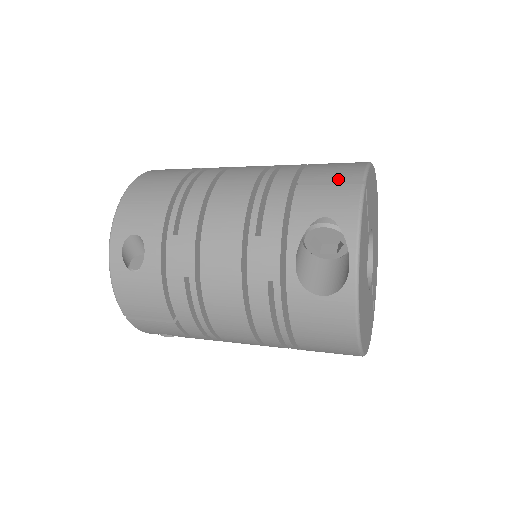
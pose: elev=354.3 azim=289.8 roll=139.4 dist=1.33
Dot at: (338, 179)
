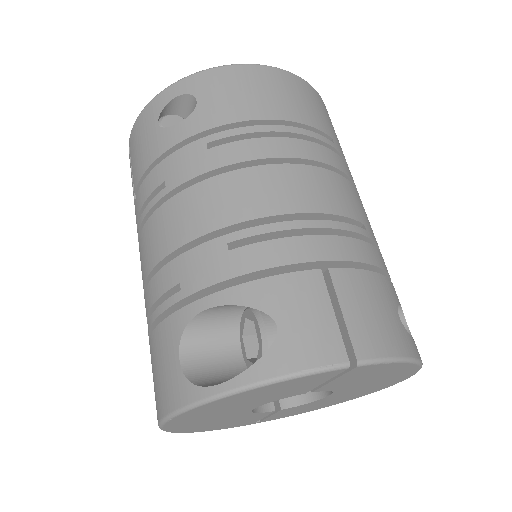
Dot at: (350, 324)
